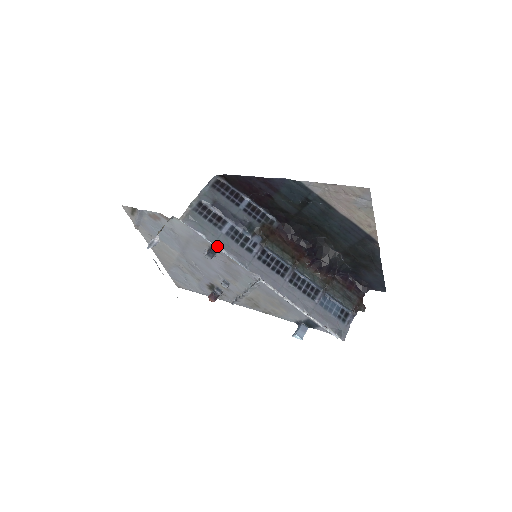
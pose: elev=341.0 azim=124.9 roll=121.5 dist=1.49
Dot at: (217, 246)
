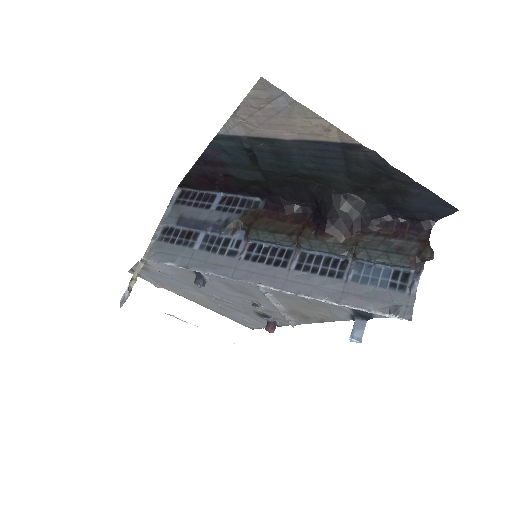
Dot at: (190, 268)
